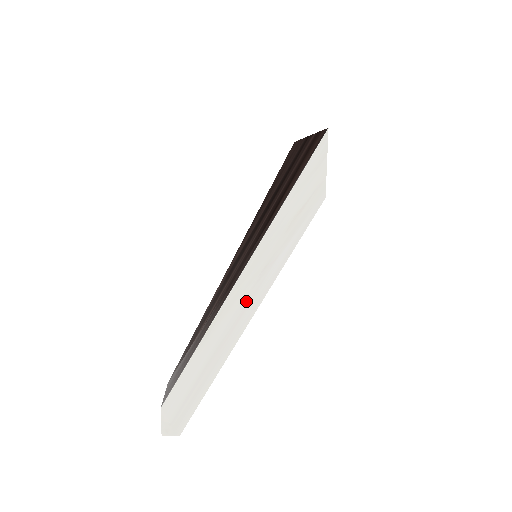
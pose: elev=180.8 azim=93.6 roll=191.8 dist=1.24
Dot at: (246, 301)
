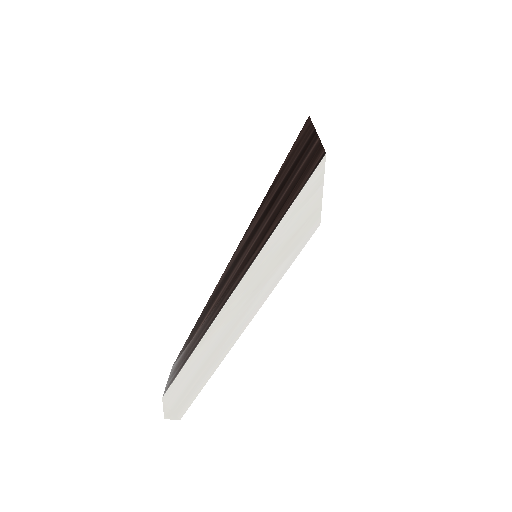
Dot at: (238, 316)
